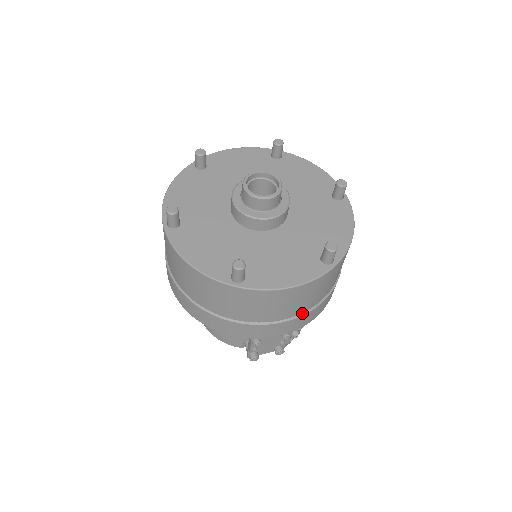
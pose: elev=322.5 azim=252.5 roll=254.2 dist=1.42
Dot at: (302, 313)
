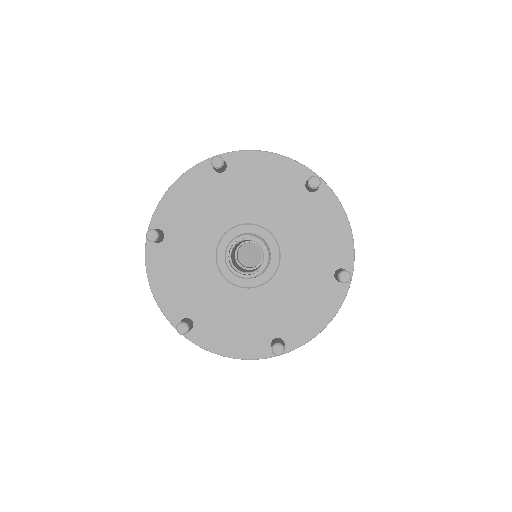
Dot at: occluded
